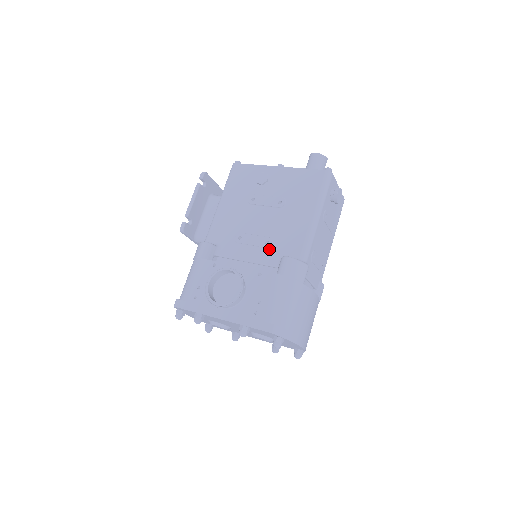
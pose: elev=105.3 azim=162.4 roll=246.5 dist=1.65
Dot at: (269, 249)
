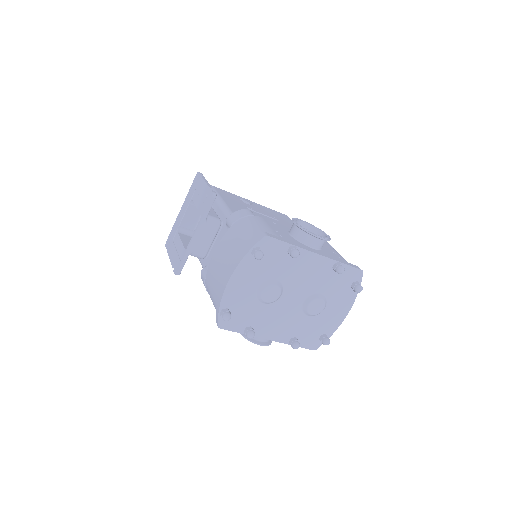
Dot at: occluded
